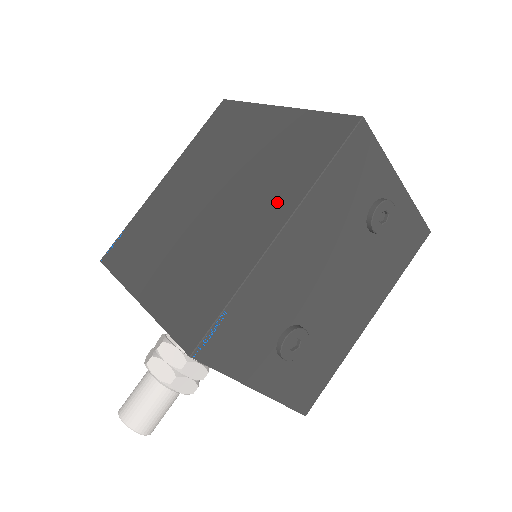
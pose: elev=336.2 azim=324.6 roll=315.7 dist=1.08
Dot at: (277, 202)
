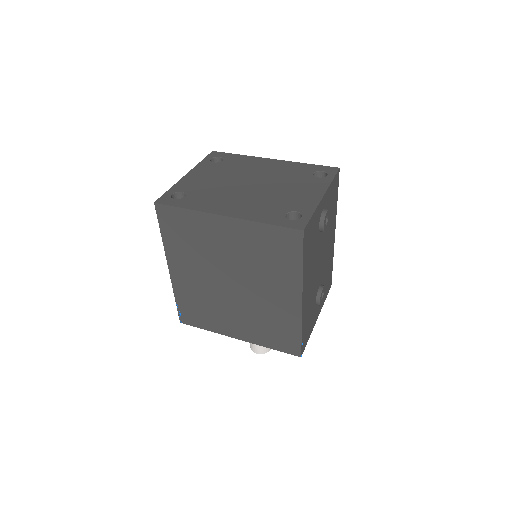
Dot at: (285, 285)
